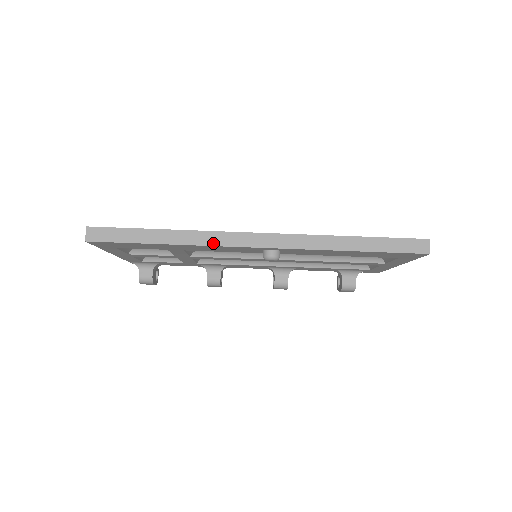
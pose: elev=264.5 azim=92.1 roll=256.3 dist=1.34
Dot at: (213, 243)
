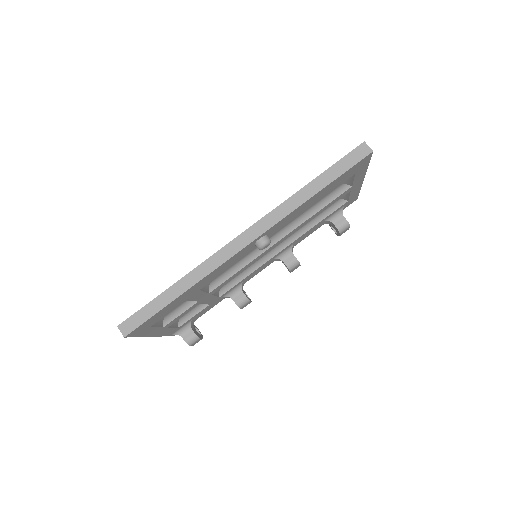
Dot at: (215, 266)
